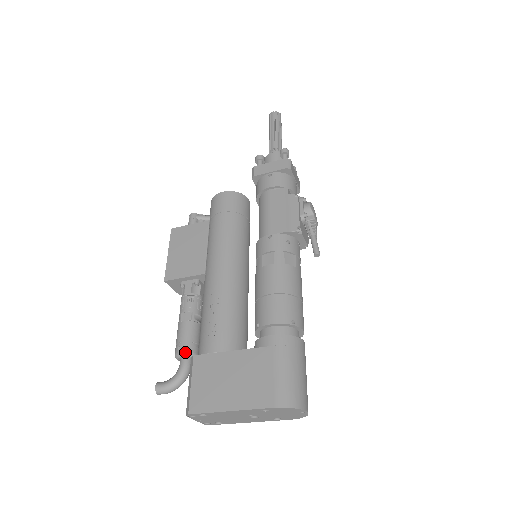
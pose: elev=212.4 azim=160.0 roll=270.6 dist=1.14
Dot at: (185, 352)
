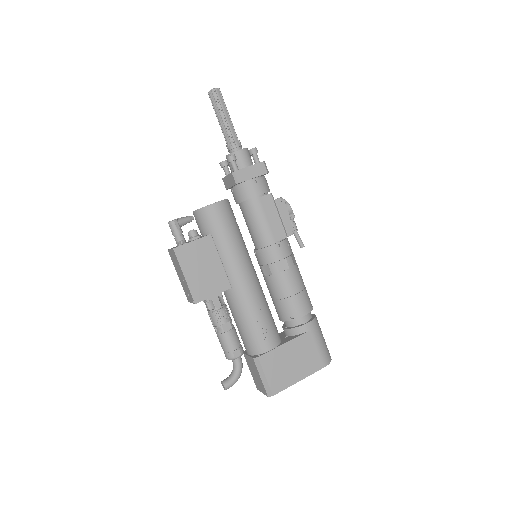
Dot at: (241, 354)
